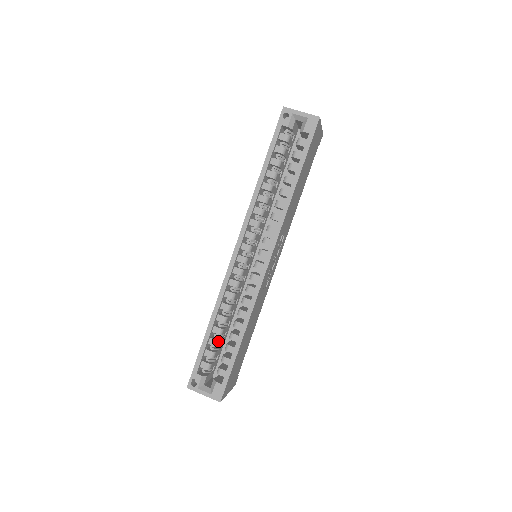
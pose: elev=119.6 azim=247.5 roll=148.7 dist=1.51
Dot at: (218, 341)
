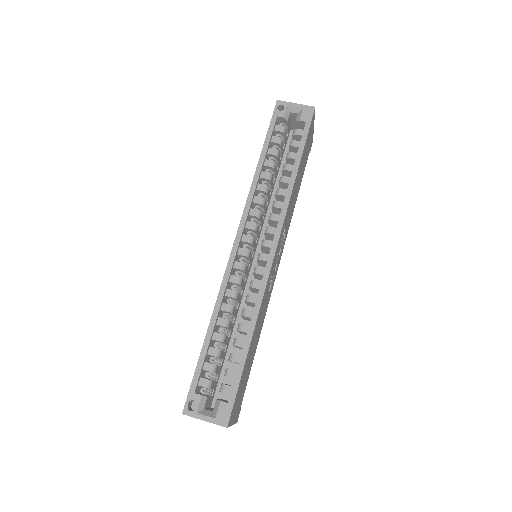
Dot at: (220, 350)
